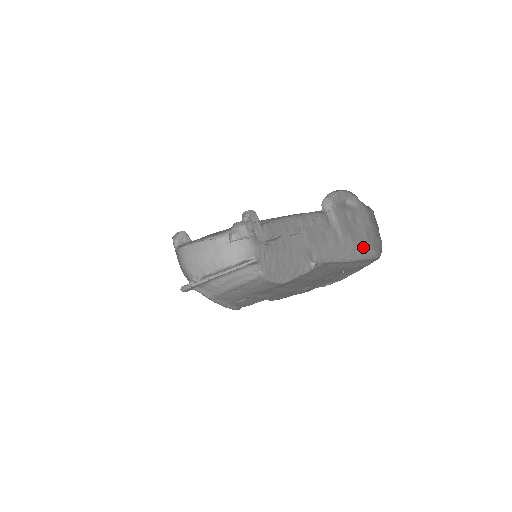
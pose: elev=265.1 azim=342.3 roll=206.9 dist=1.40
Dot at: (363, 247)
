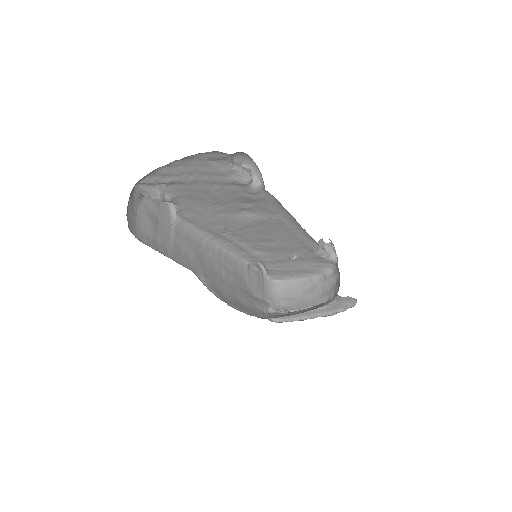
Dot at: occluded
